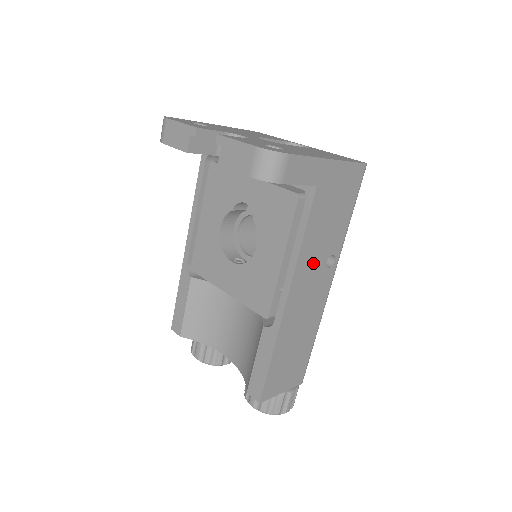
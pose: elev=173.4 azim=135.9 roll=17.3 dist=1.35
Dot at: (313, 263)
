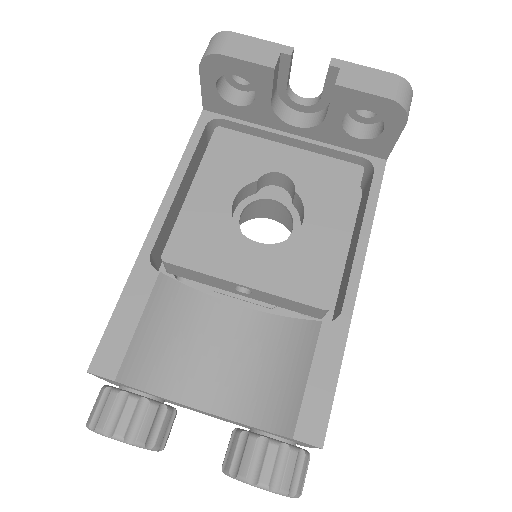
Dot at: occluded
